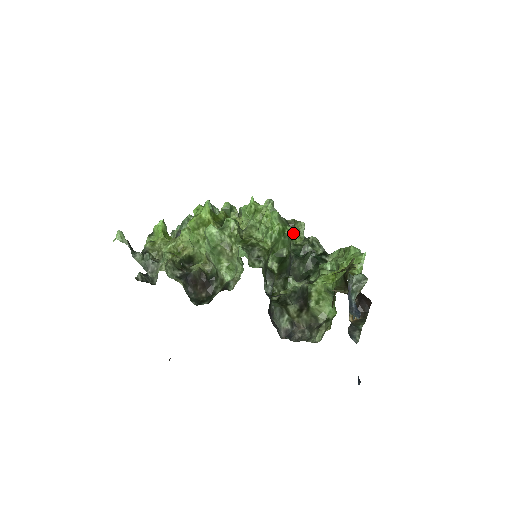
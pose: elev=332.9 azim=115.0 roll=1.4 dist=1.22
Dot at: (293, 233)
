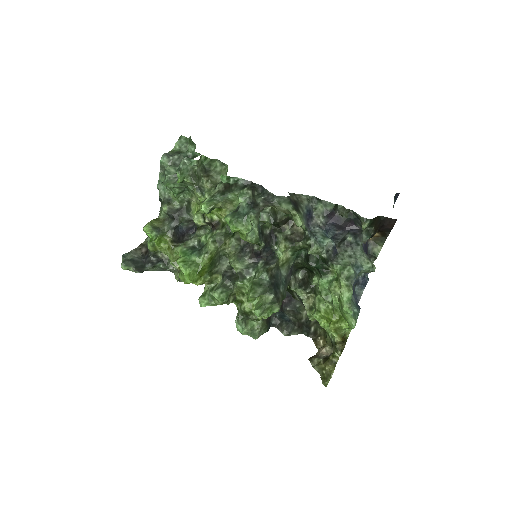
Dot at: occluded
